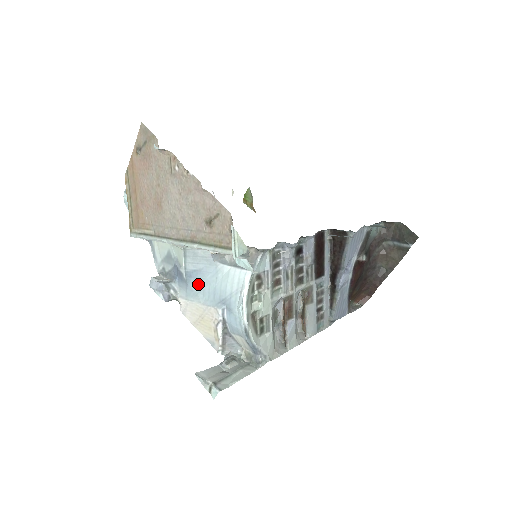
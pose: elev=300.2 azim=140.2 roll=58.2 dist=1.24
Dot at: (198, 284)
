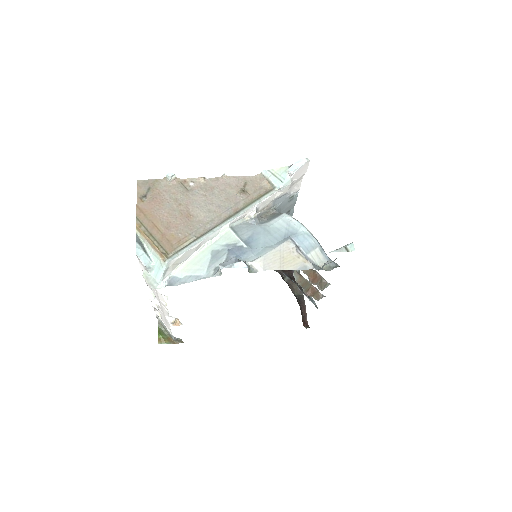
Dot at: (259, 243)
